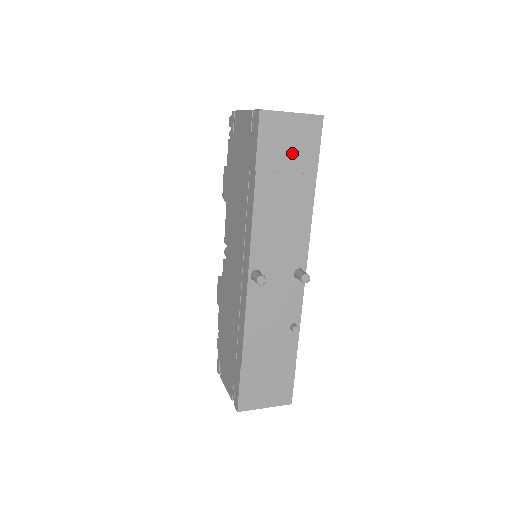
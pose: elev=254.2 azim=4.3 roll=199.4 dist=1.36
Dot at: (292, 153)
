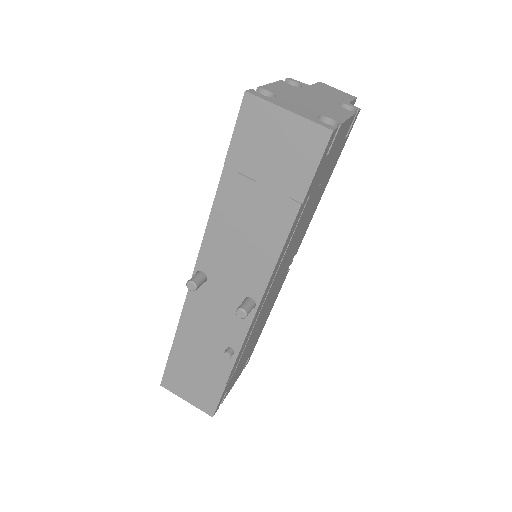
Dot at: (275, 163)
